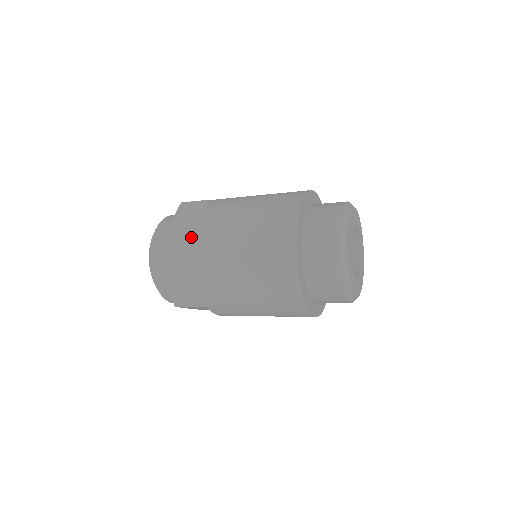
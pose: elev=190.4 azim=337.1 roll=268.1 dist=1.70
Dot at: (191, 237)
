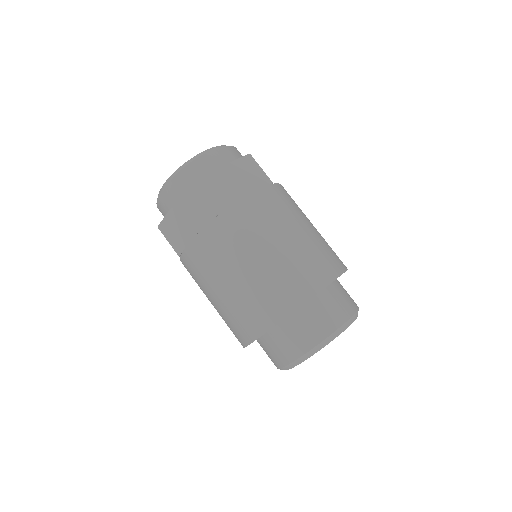
Dot at: (183, 246)
